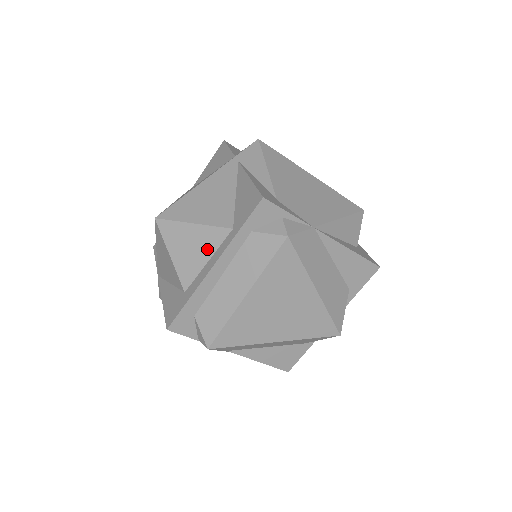
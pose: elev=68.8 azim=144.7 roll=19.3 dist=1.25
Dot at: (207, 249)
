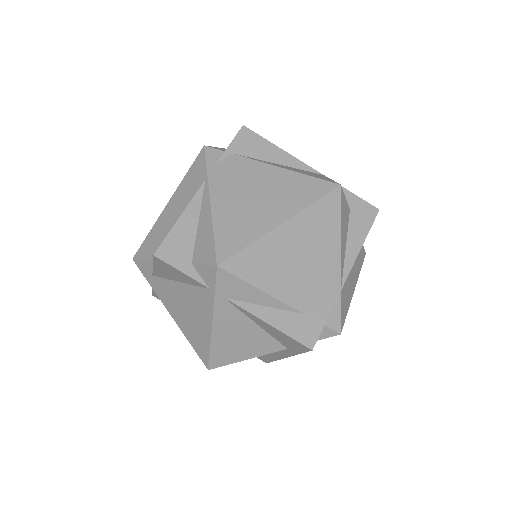
Dot at: occluded
